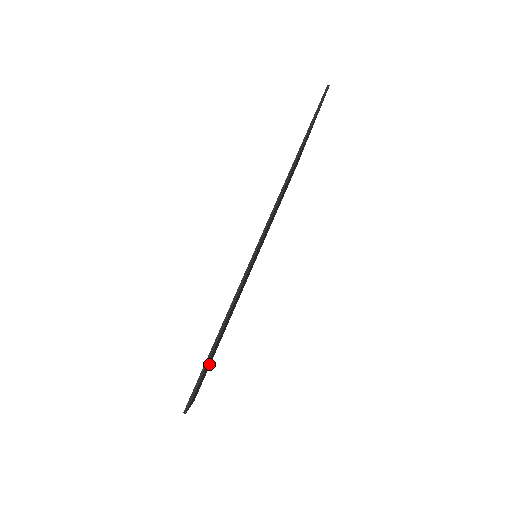
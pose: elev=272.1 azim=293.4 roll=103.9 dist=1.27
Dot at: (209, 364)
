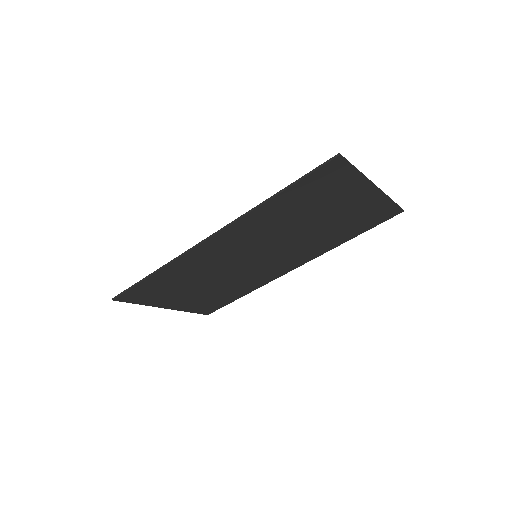
Dot at: (198, 298)
